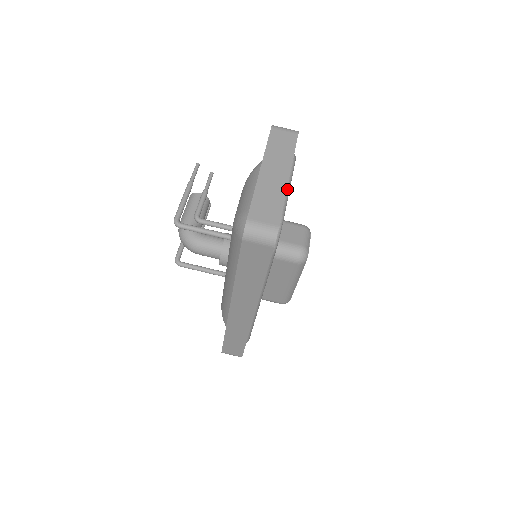
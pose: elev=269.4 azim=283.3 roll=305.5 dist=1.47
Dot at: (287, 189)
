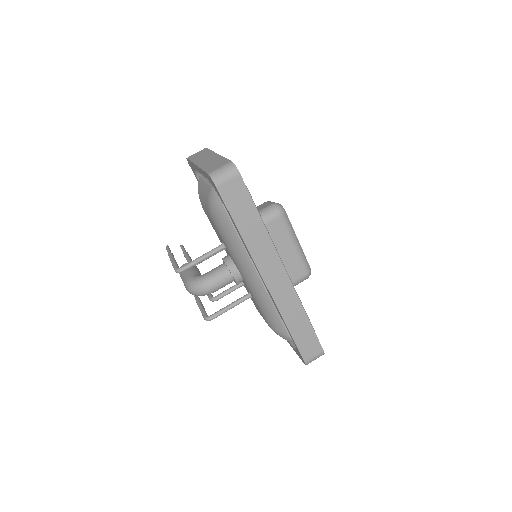
Dot at: occluded
